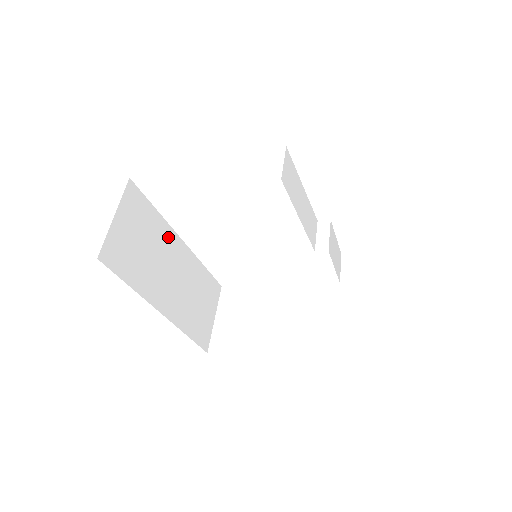
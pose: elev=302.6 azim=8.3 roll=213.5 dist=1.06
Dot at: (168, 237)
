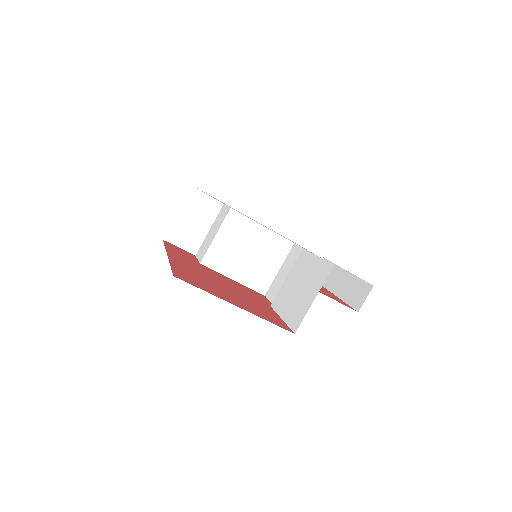
Dot at: occluded
